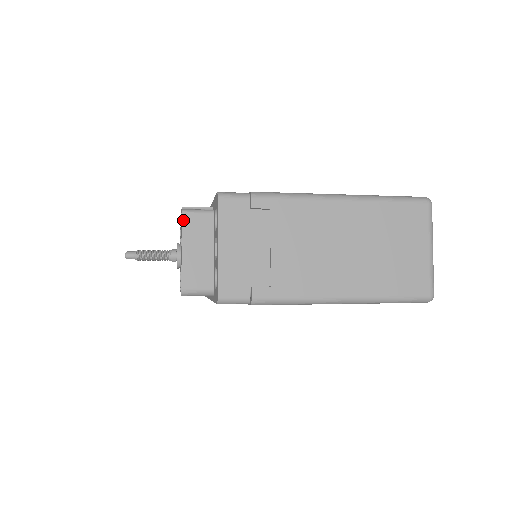
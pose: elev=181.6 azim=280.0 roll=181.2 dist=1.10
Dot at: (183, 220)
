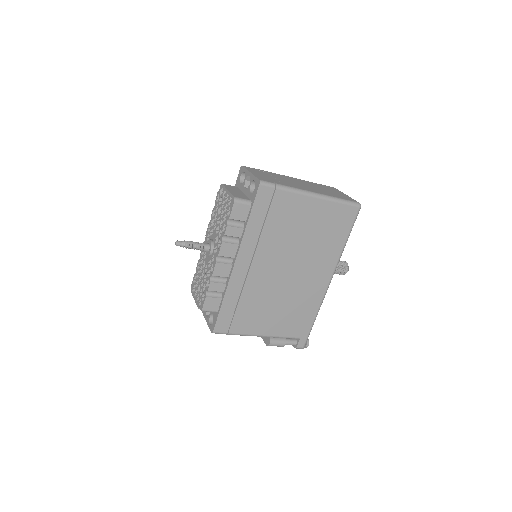
Dot at: (223, 185)
